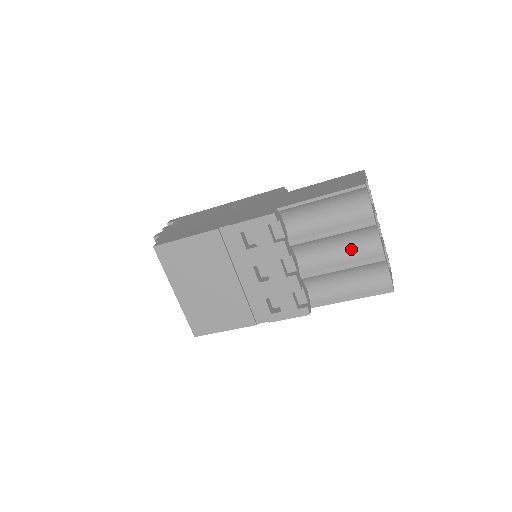
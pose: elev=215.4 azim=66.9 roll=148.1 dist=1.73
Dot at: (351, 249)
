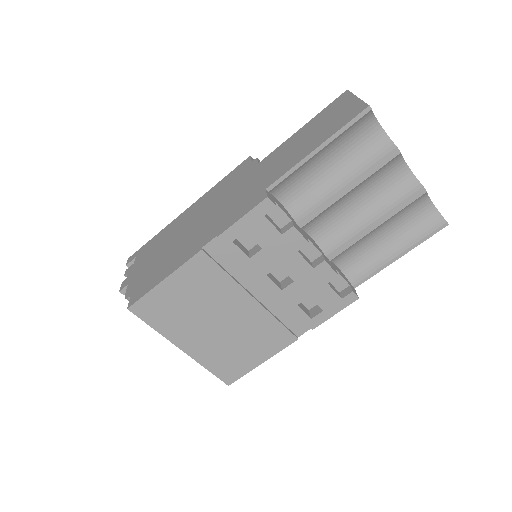
Dot at: (377, 197)
